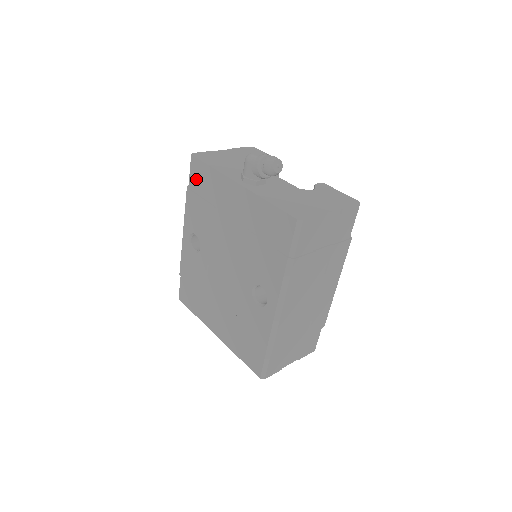
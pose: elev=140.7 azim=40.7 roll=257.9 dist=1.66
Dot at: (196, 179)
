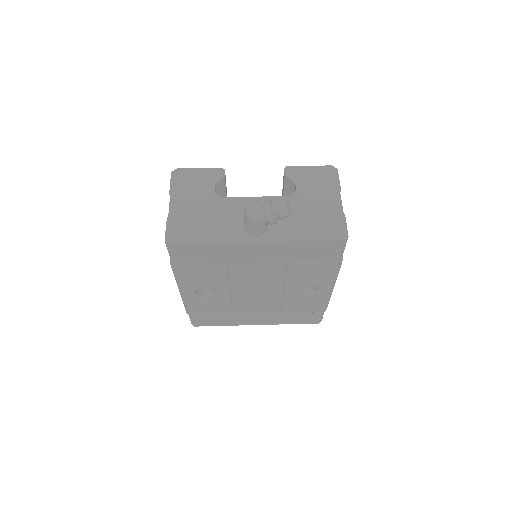
Dot at: (186, 257)
